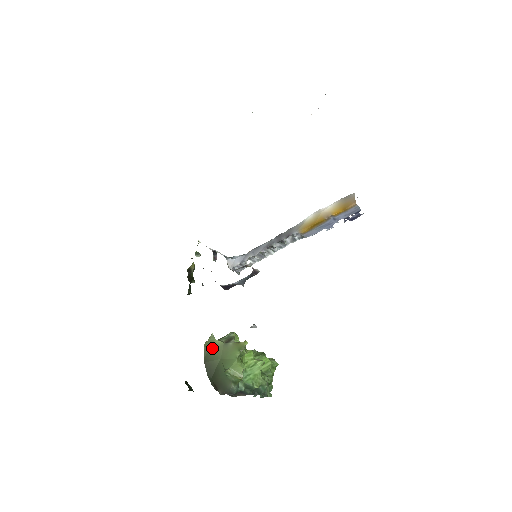
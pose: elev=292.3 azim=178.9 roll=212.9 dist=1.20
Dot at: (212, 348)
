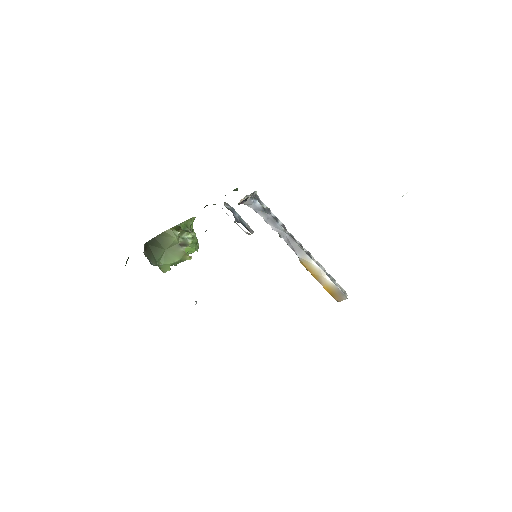
Dot at: (168, 238)
